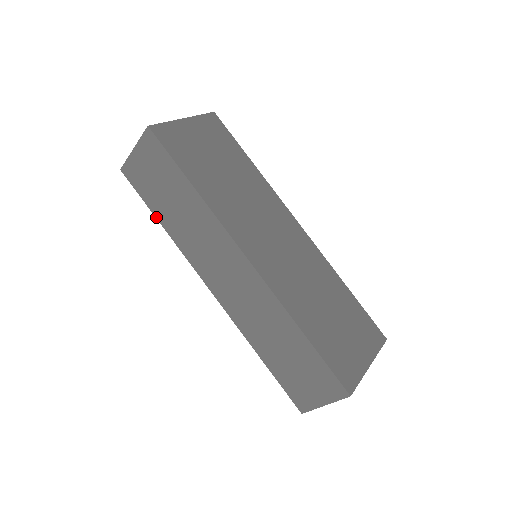
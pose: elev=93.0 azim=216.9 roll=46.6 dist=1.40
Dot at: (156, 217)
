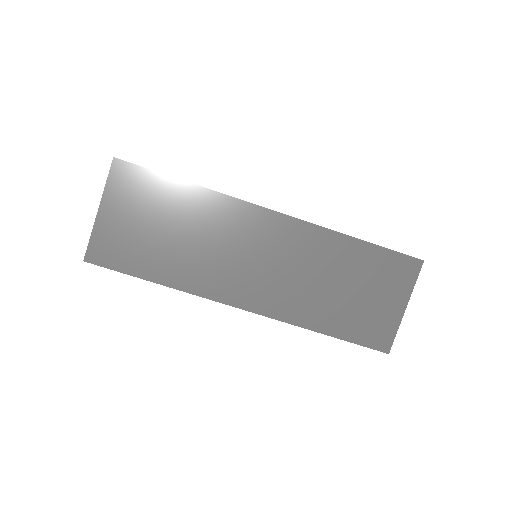
Dot at: occluded
